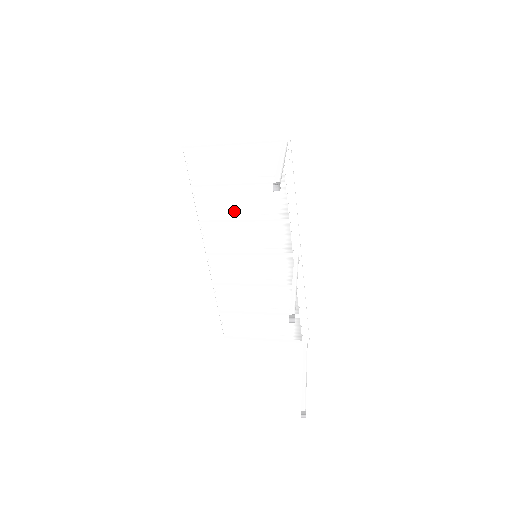
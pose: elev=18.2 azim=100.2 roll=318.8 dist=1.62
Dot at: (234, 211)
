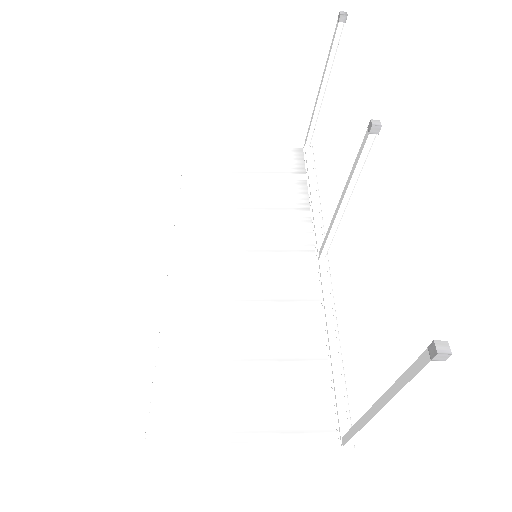
Dot at: (232, 205)
